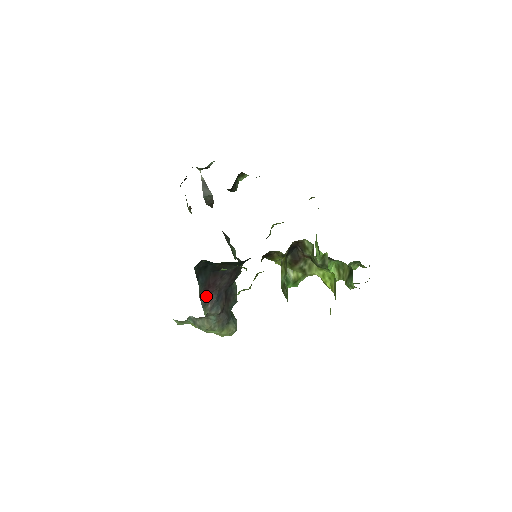
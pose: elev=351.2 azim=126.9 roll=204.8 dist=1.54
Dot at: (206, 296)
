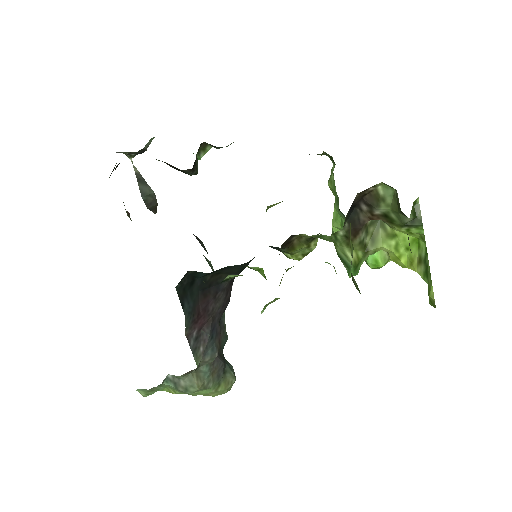
Dot at: (195, 334)
